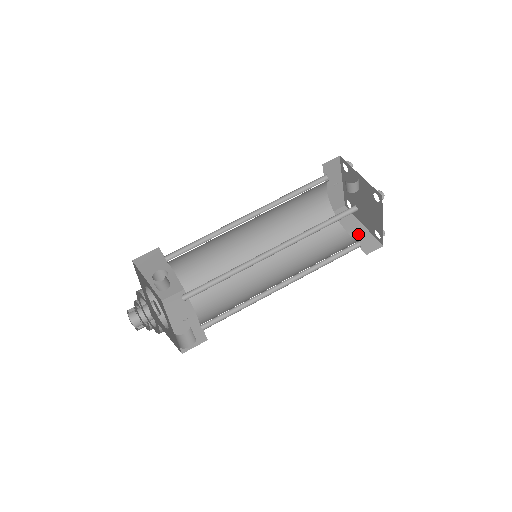
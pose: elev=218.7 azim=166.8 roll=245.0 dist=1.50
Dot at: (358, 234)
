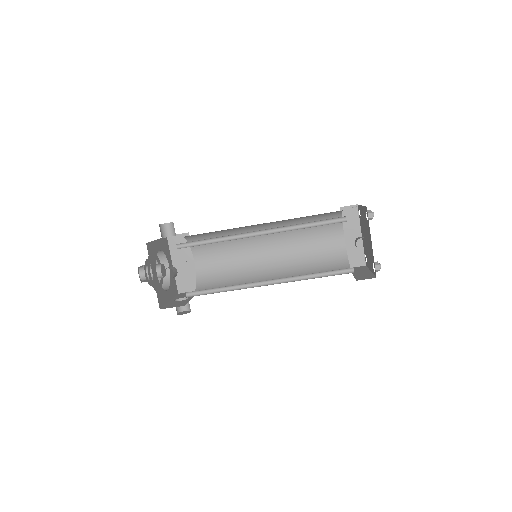
Dot at: (353, 244)
